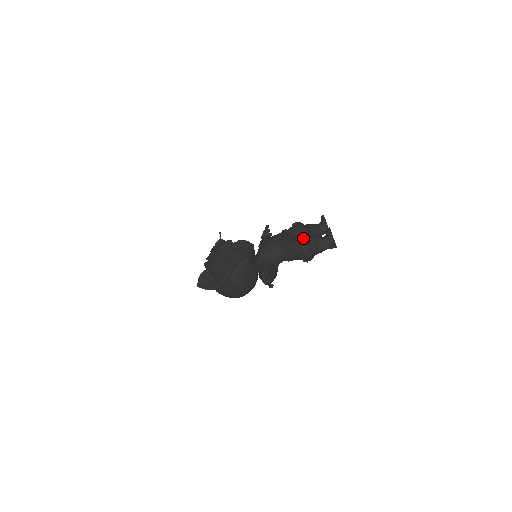
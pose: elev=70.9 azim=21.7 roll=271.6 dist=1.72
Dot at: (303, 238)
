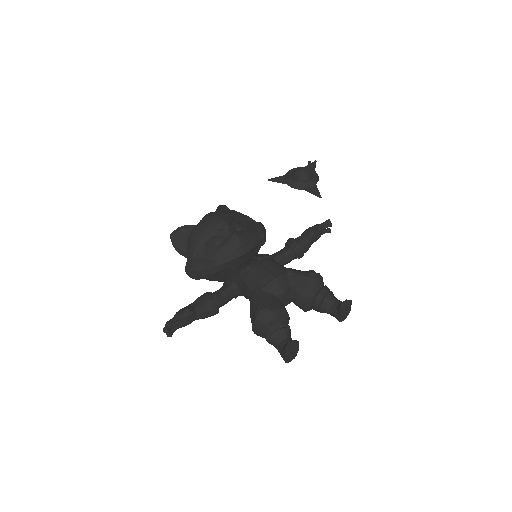
Dot at: (262, 318)
